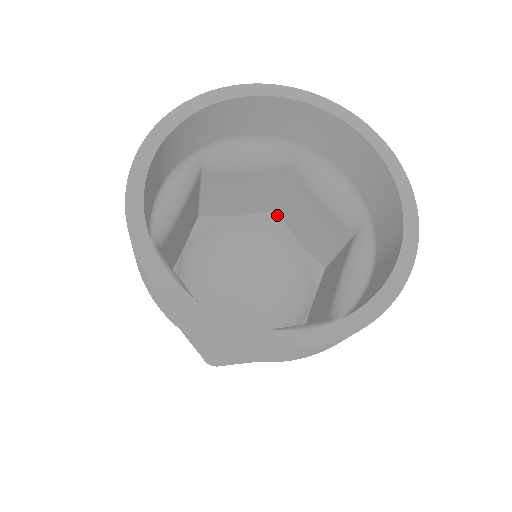
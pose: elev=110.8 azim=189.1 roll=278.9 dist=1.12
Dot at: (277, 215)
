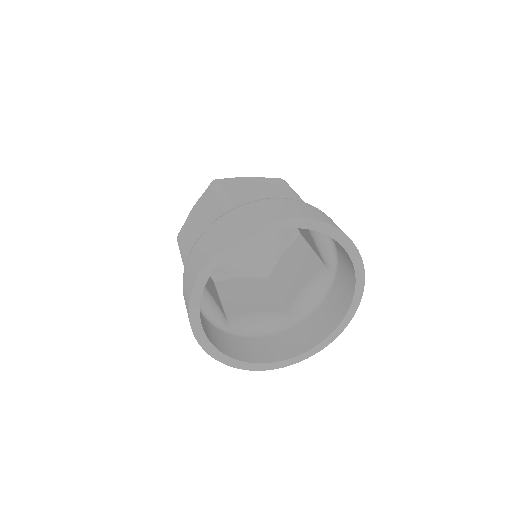
Dot at: occluded
